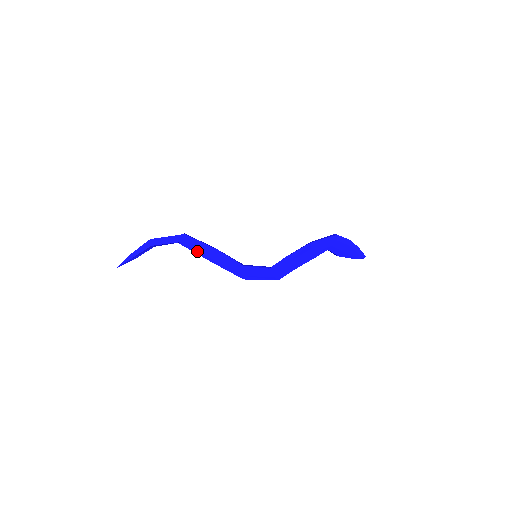
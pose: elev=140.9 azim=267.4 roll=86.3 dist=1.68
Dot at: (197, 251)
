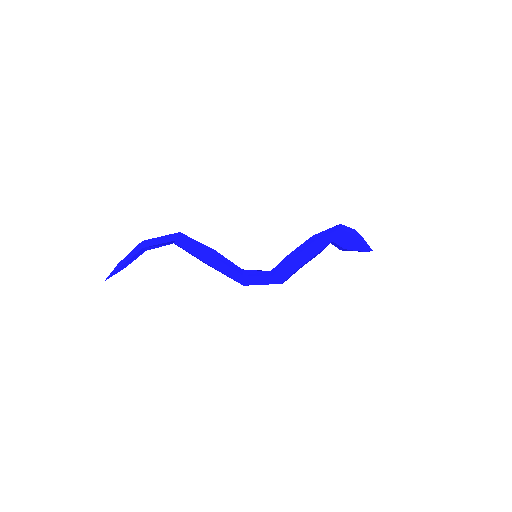
Dot at: (193, 251)
